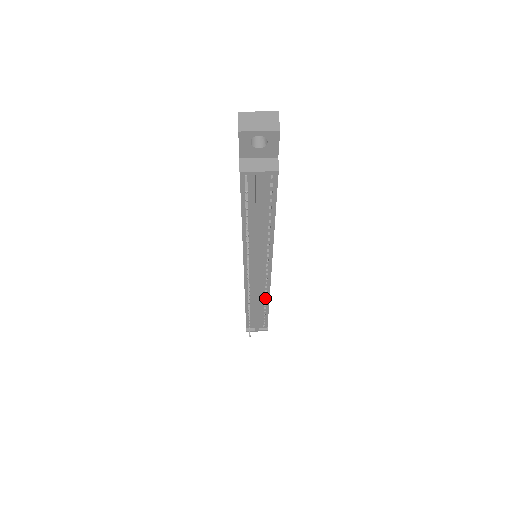
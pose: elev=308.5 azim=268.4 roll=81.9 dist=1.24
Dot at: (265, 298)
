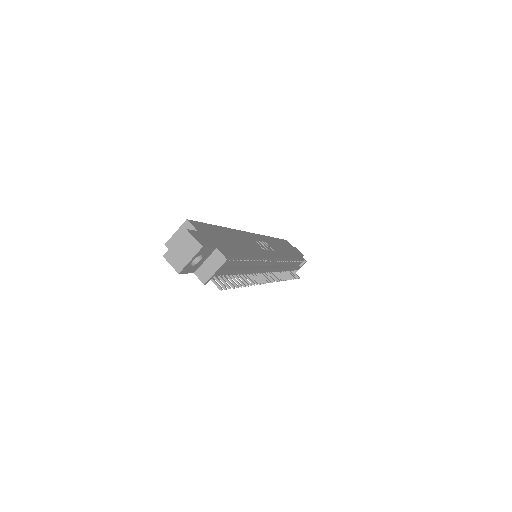
Dot at: (287, 261)
